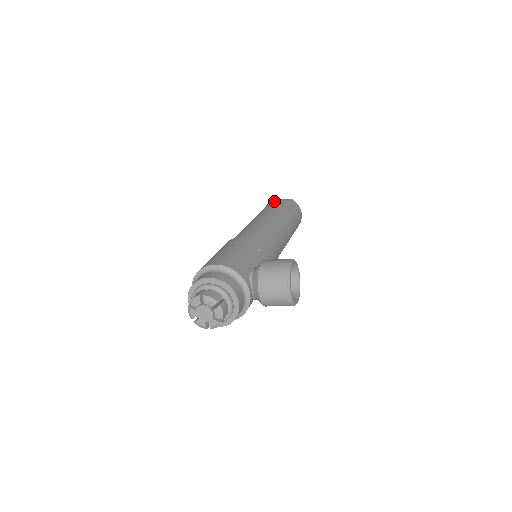
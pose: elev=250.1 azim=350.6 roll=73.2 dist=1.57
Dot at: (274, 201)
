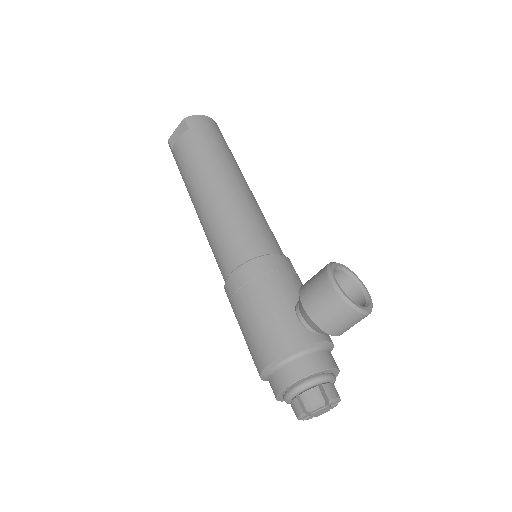
Dot at: (177, 147)
